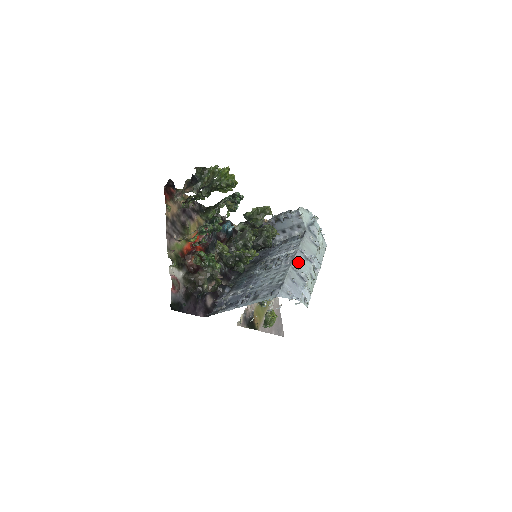
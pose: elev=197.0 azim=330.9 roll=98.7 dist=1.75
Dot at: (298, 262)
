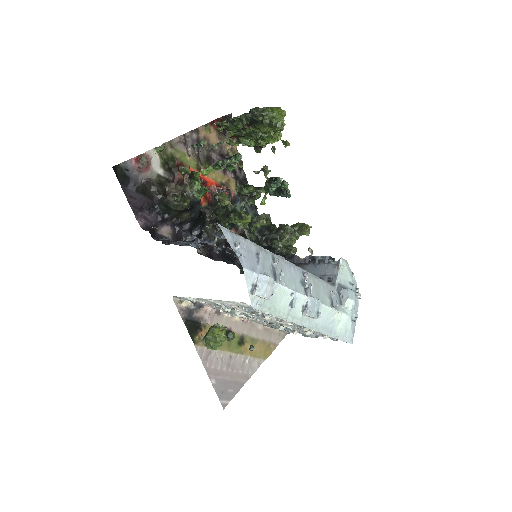
Dot at: (287, 267)
